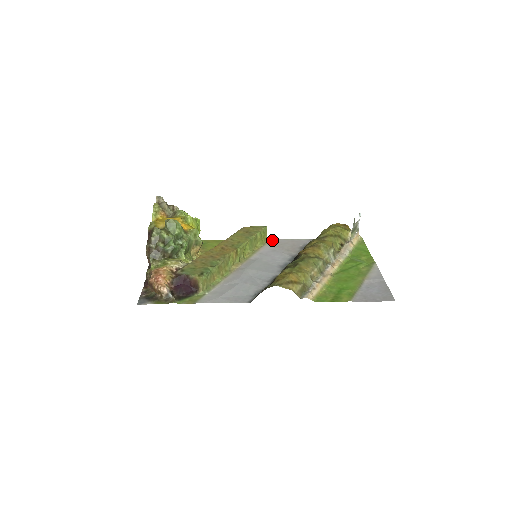
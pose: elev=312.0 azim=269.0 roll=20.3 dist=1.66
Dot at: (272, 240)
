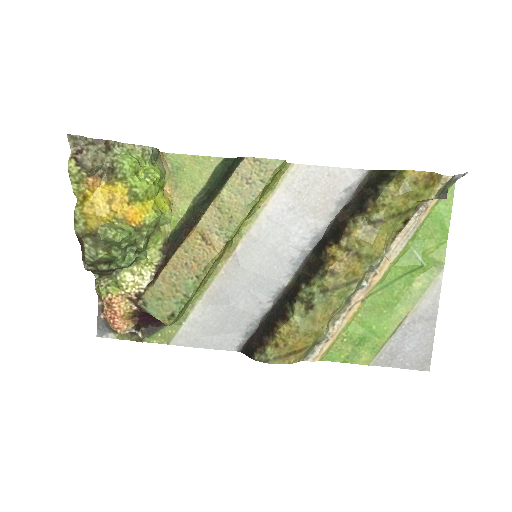
Dot at: (294, 169)
